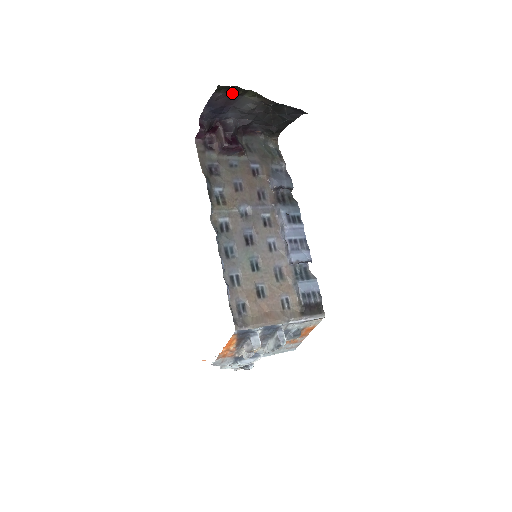
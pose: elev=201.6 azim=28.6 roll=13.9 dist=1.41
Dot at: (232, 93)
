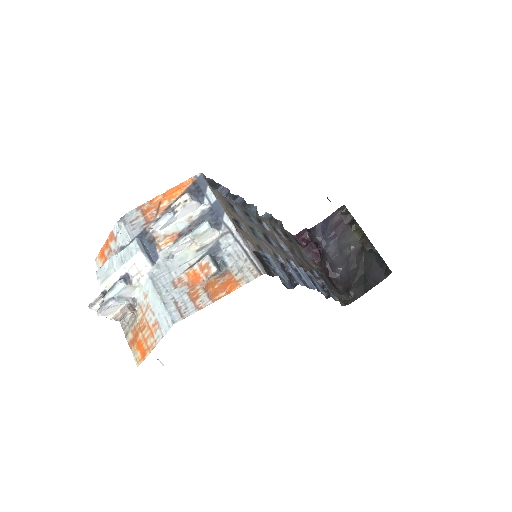
Dot at: (347, 222)
